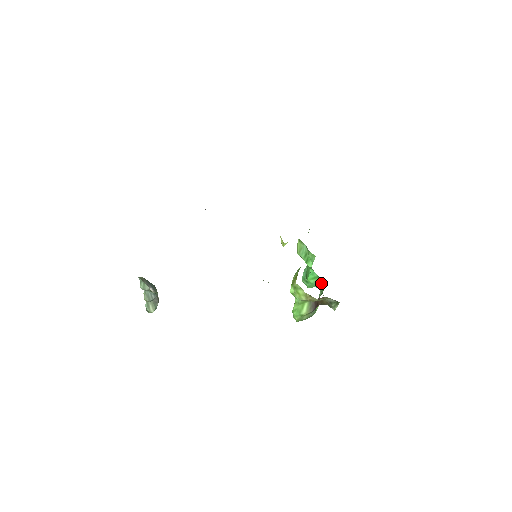
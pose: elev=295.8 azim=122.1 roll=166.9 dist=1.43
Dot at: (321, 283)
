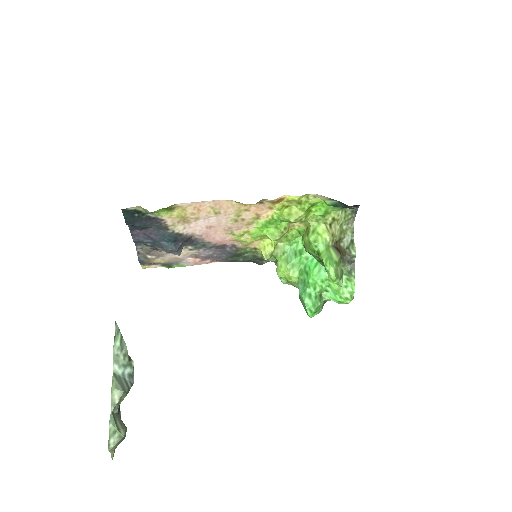
Dot at: occluded
